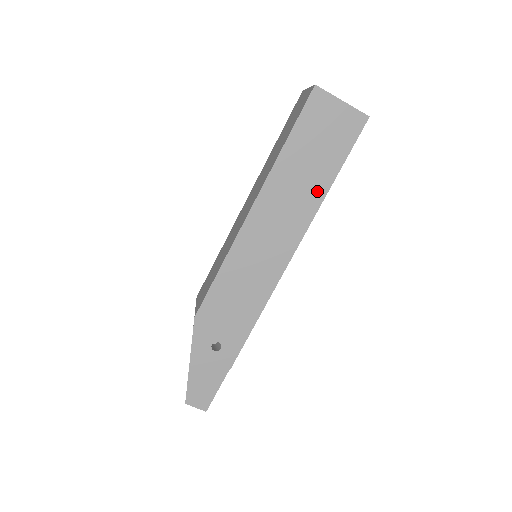
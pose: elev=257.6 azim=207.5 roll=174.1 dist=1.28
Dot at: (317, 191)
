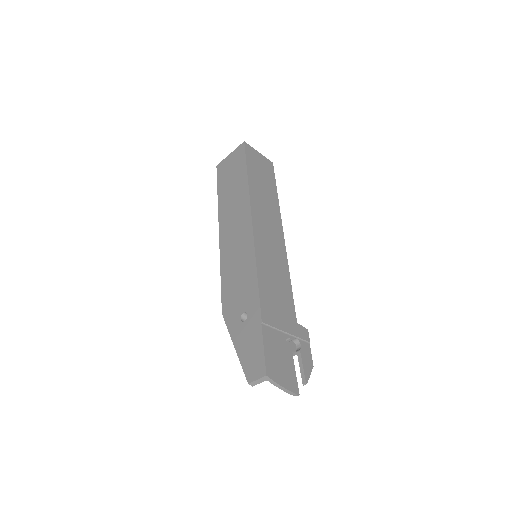
Dot at: (243, 187)
